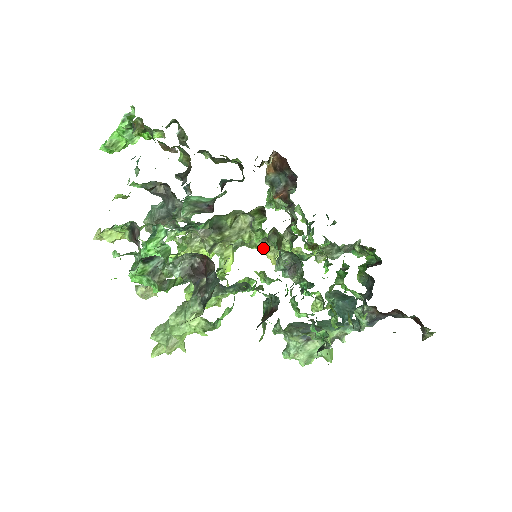
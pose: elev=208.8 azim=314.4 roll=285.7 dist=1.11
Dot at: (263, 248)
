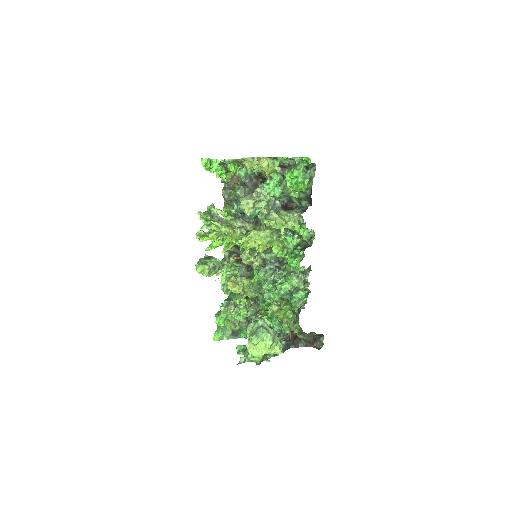
Dot at: (253, 259)
